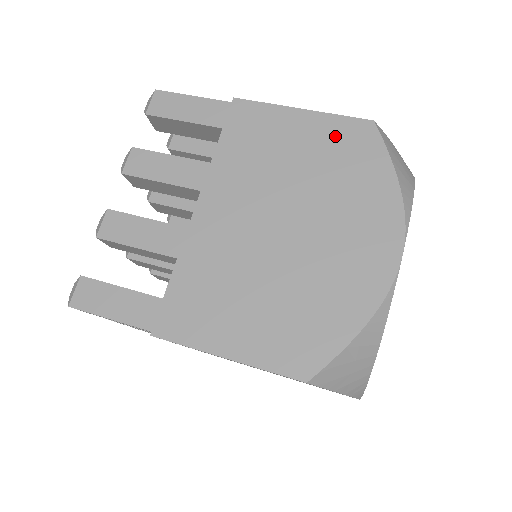
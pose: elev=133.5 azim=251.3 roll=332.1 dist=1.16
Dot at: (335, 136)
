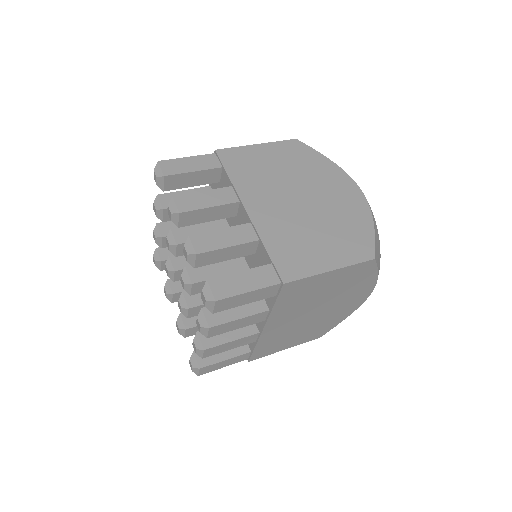
Dot at: (285, 151)
